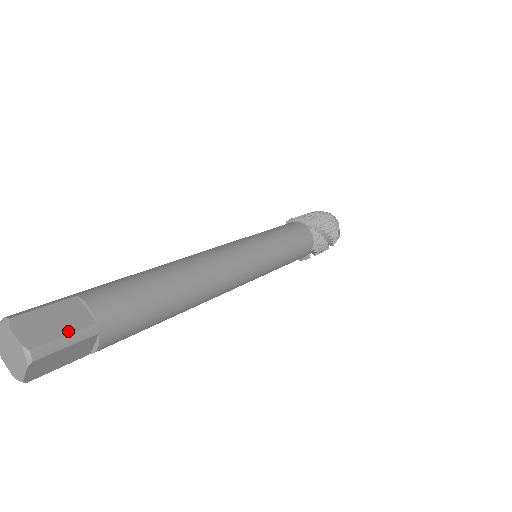
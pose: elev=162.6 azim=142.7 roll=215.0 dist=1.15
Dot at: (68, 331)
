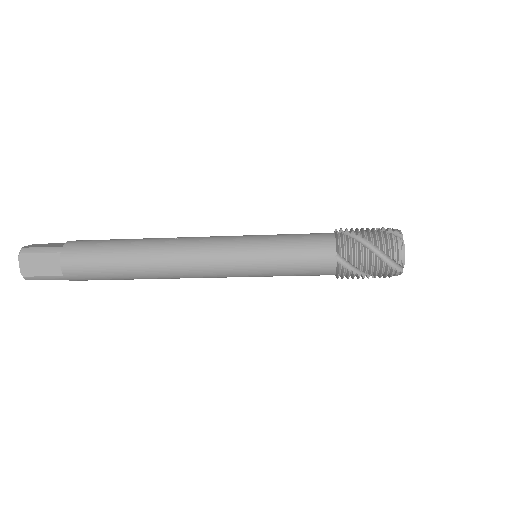
Dot at: (46, 247)
